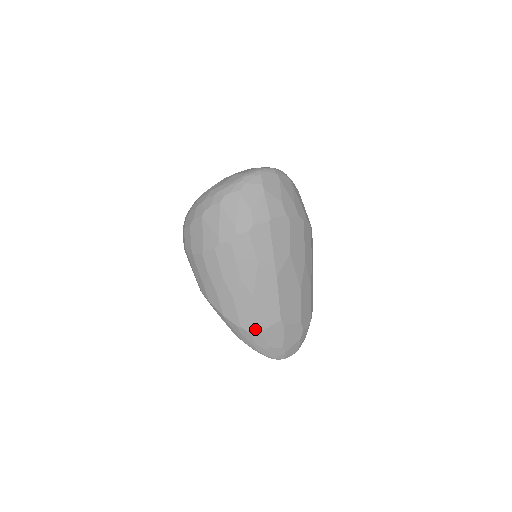
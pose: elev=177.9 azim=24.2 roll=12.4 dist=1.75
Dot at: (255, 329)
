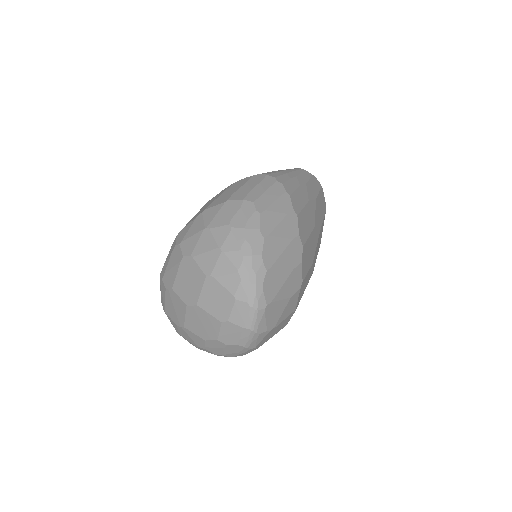
Dot at: occluded
